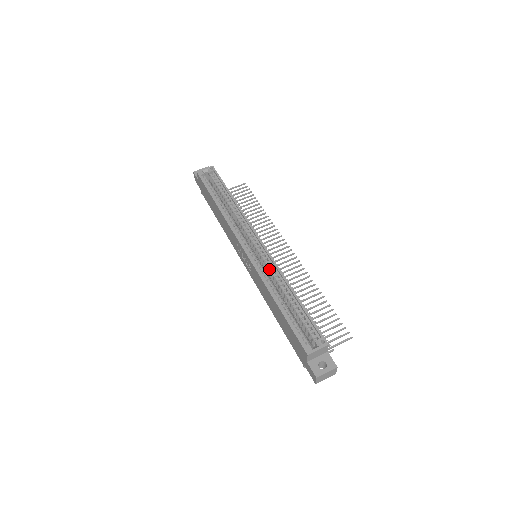
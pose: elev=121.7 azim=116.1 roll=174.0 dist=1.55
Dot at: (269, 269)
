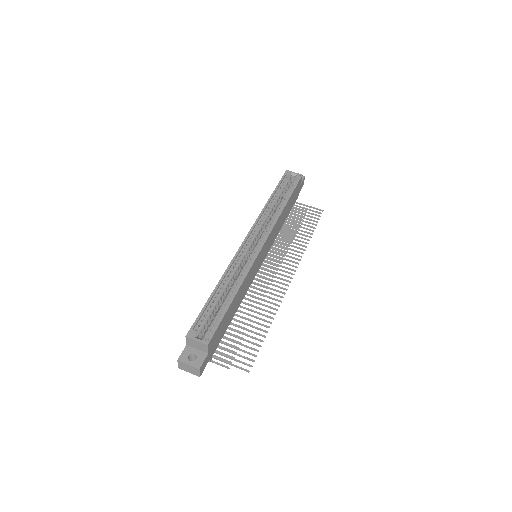
Dot at: (244, 266)
